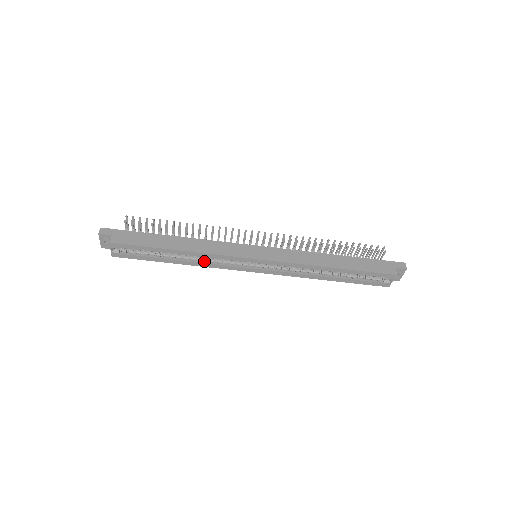
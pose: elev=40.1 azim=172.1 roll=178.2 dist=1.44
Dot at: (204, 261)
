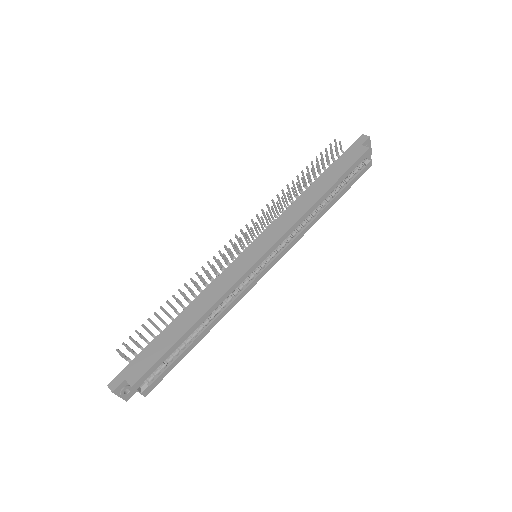
Dot at: (223, 308)
